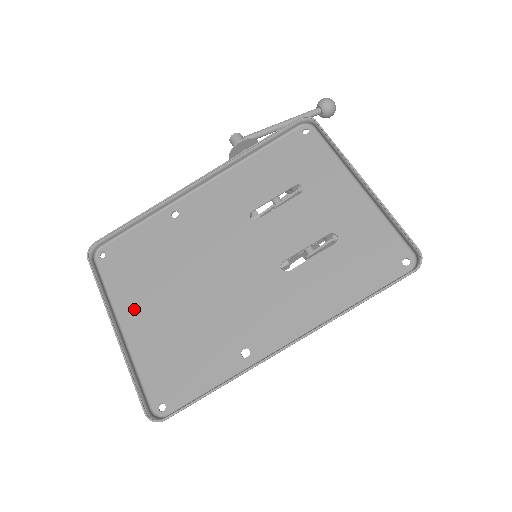
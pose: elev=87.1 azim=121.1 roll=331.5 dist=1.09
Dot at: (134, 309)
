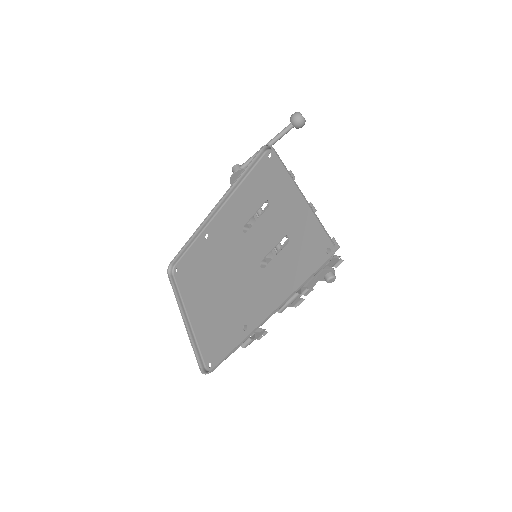
Dot at: (193, 304)
